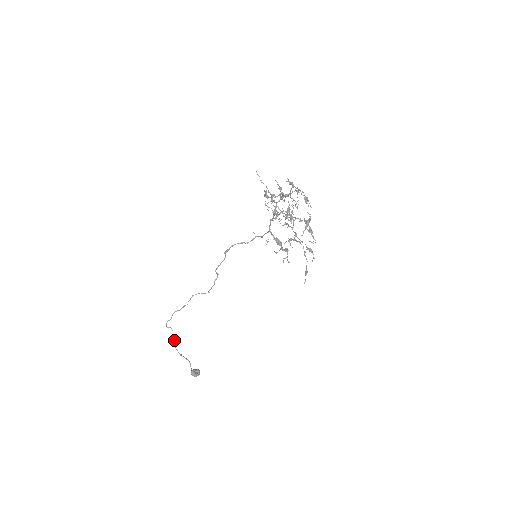
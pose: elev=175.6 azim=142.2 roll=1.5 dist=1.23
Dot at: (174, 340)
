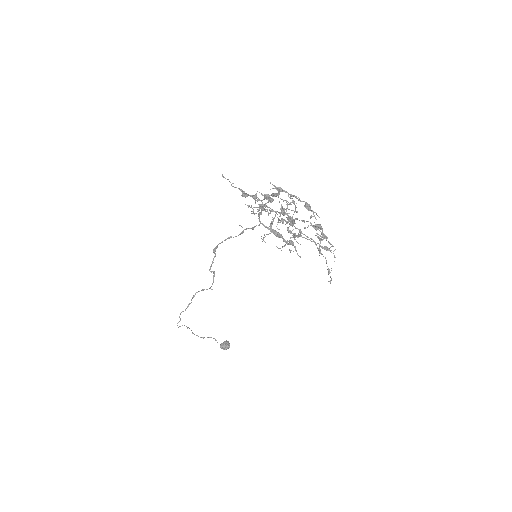
Dot at: occluded
